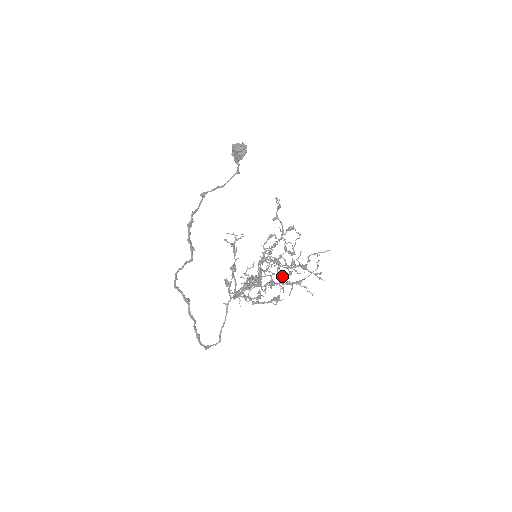
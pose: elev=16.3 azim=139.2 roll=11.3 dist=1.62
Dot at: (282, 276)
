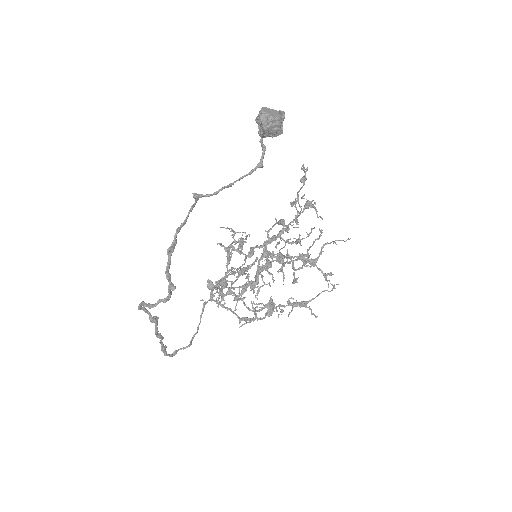
Dot at: occluded
